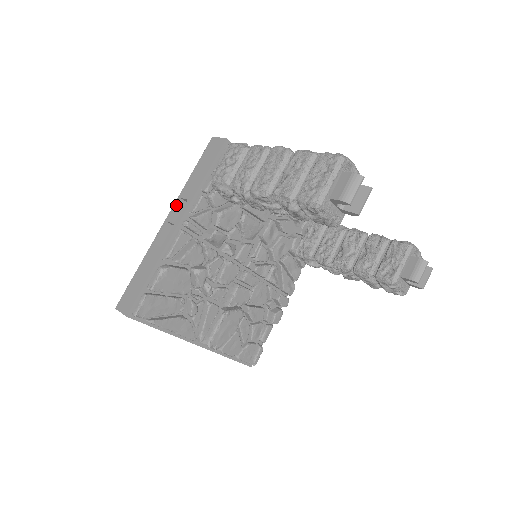
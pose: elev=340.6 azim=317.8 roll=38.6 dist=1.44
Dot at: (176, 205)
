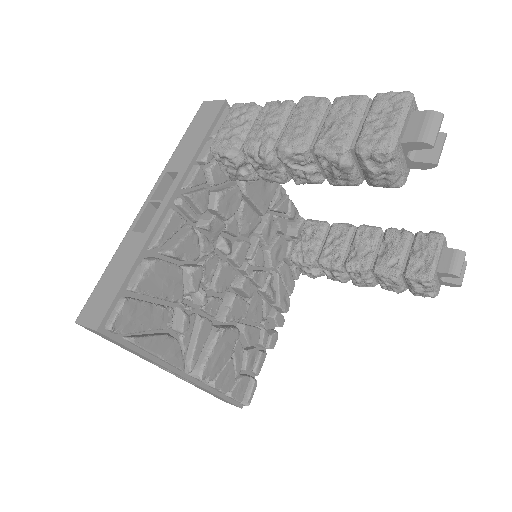
Dot at: (161, 181)
